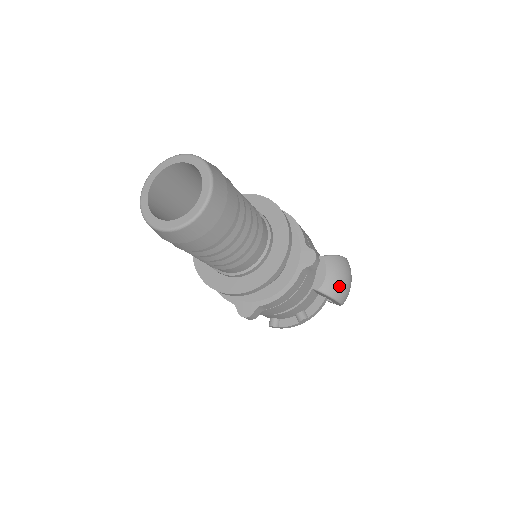
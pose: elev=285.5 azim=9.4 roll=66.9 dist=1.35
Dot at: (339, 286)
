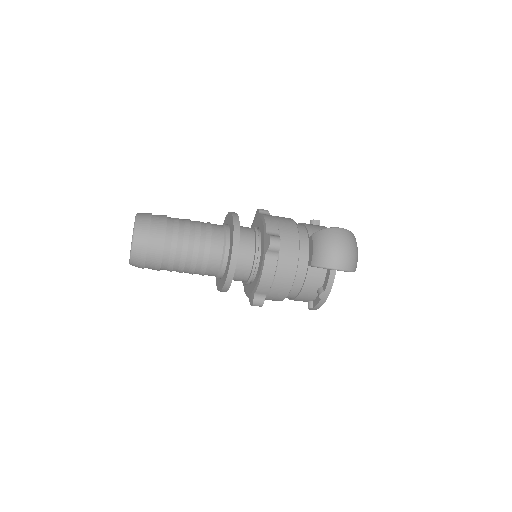
Dot at: (326, 255)
